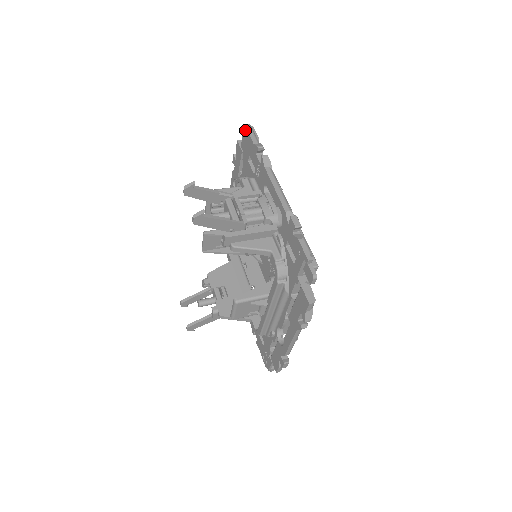
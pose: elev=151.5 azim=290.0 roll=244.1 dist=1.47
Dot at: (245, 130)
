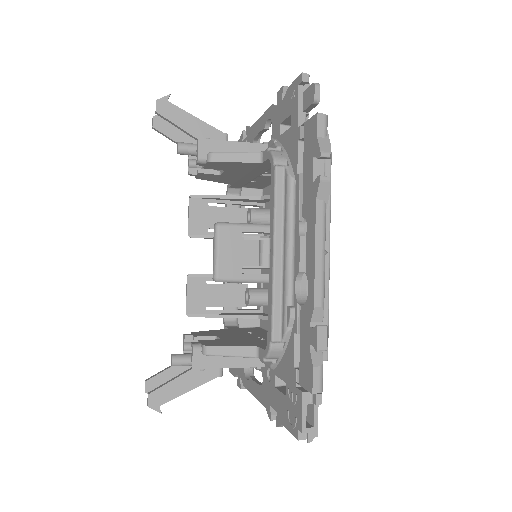
Dot at: occluded
